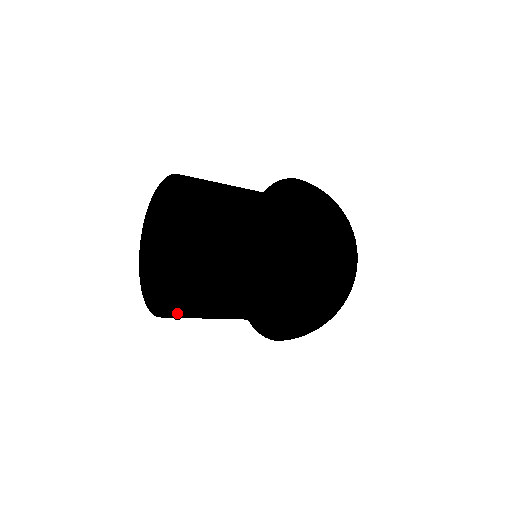
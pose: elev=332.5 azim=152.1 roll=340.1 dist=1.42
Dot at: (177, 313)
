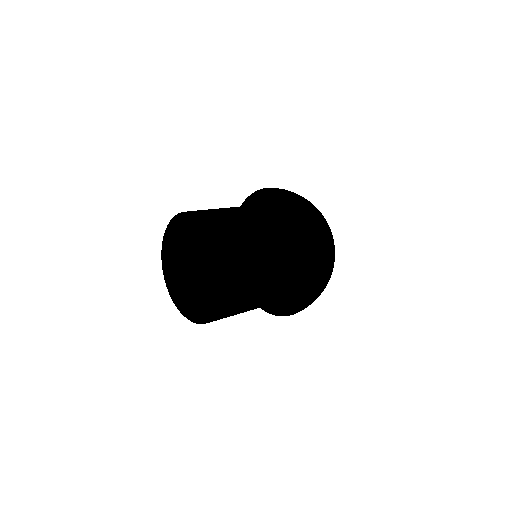
Dot at: (224, 308)
